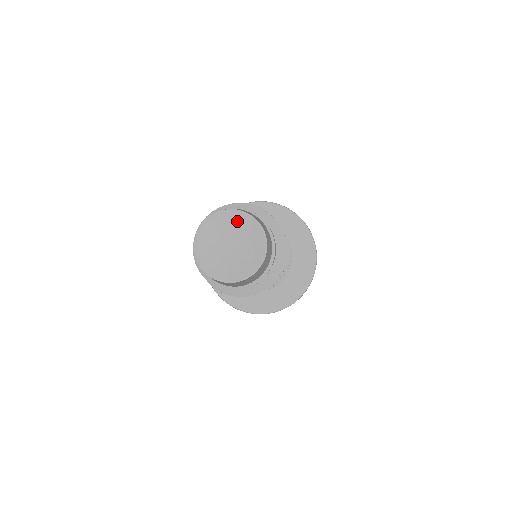
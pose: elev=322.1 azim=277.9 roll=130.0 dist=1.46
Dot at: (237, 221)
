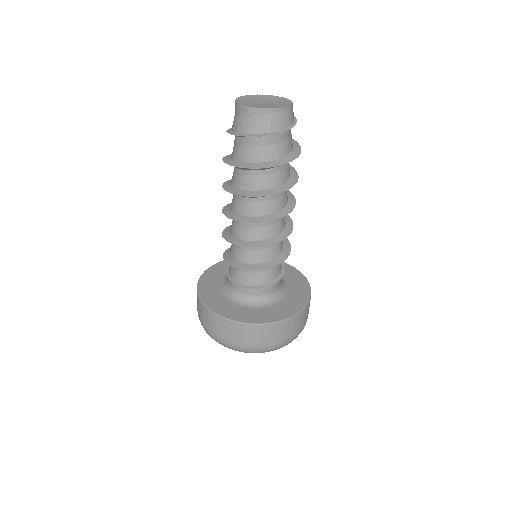
Dot at: (261, 97)
